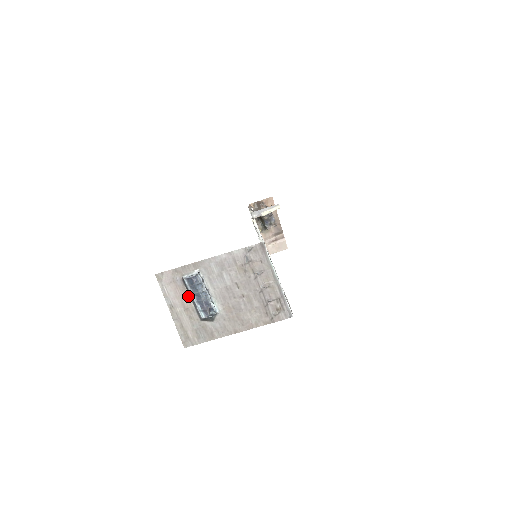
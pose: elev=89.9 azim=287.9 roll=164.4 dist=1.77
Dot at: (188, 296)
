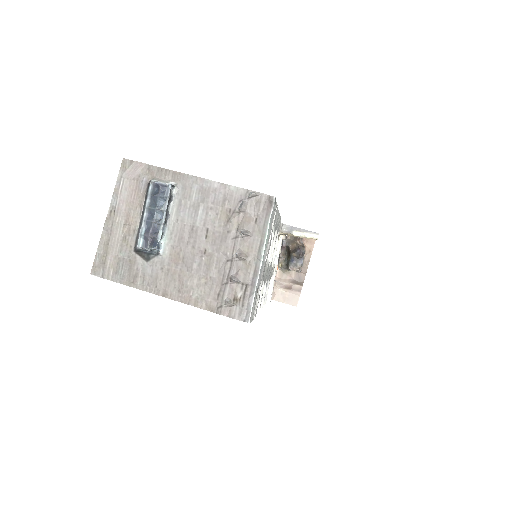
Dot at: (141, 209)
